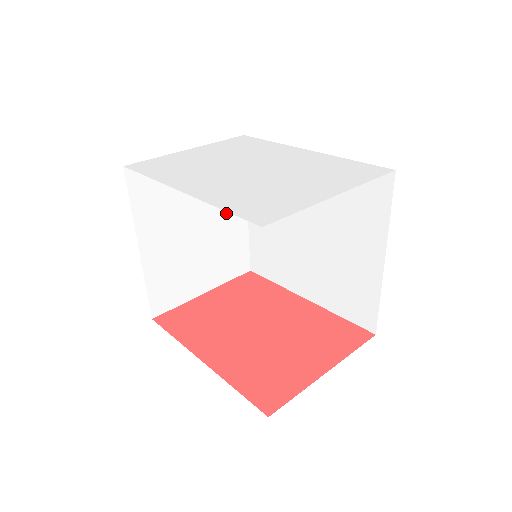
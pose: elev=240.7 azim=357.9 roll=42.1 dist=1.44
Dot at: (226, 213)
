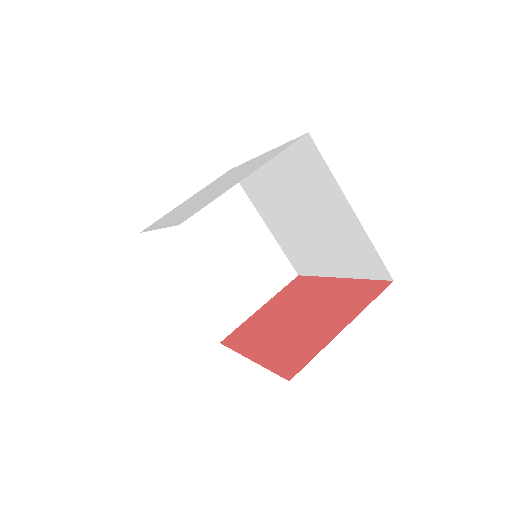
Dot at: (246, 236)
